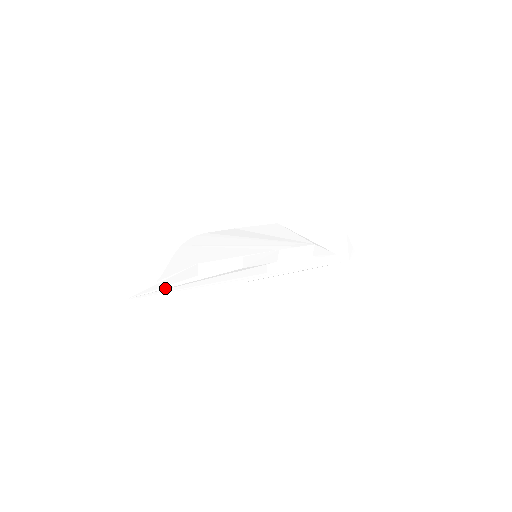
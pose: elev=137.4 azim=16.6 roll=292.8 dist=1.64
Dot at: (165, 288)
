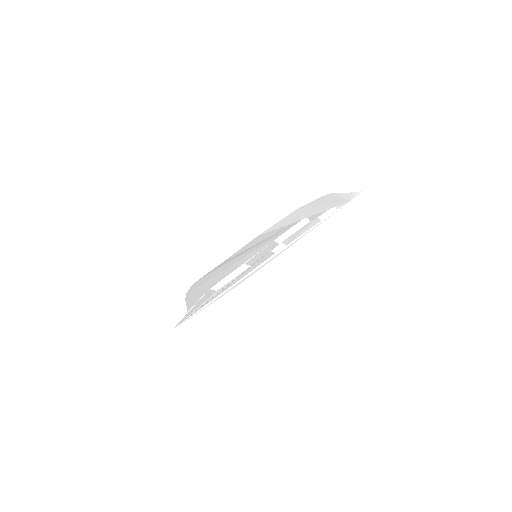
Dot at: (196, 309)
